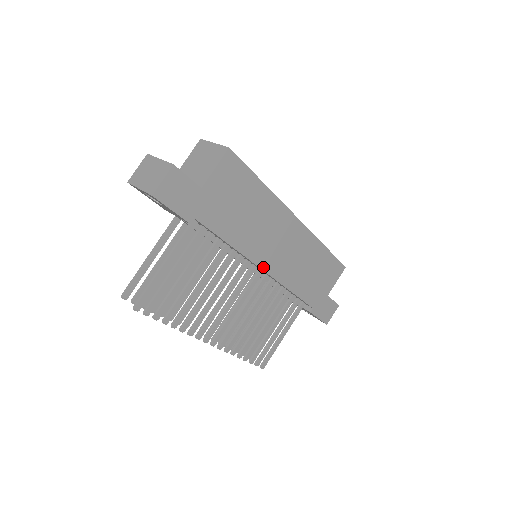
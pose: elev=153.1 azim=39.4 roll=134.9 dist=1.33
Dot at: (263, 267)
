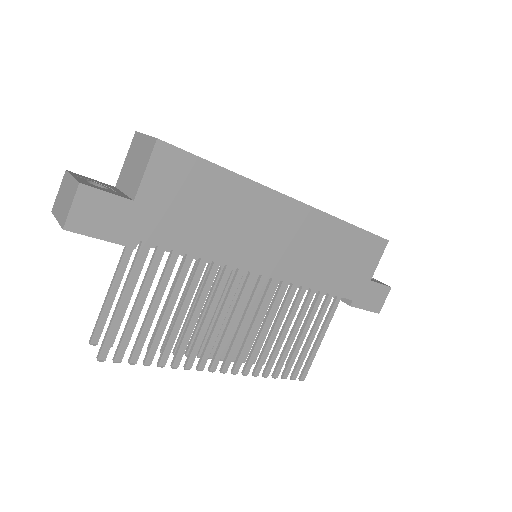
Dot at: (262, 271)
